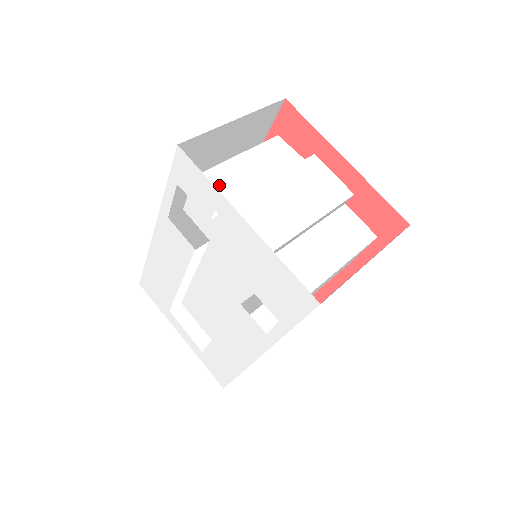
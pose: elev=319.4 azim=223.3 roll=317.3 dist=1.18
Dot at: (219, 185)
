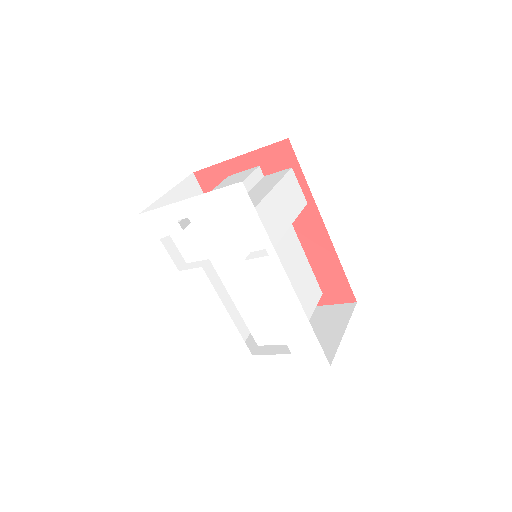
Dot at: (183, 223)
